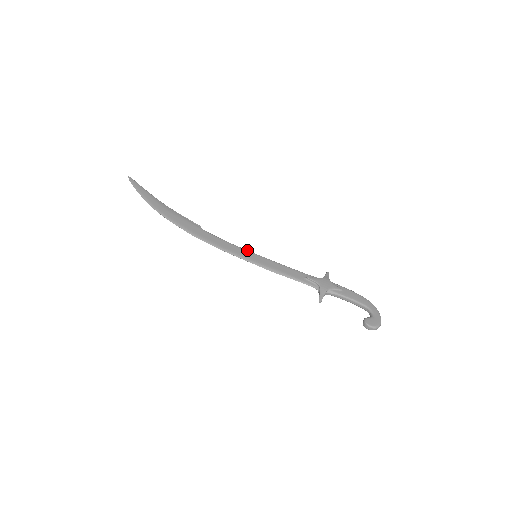
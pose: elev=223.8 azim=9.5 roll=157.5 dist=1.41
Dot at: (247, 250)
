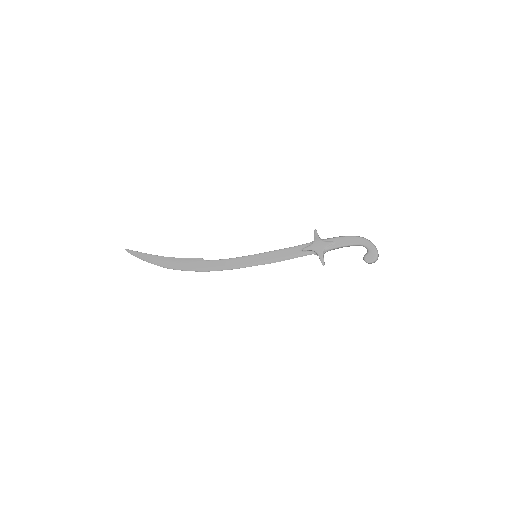
Dot at: (247, 256)
